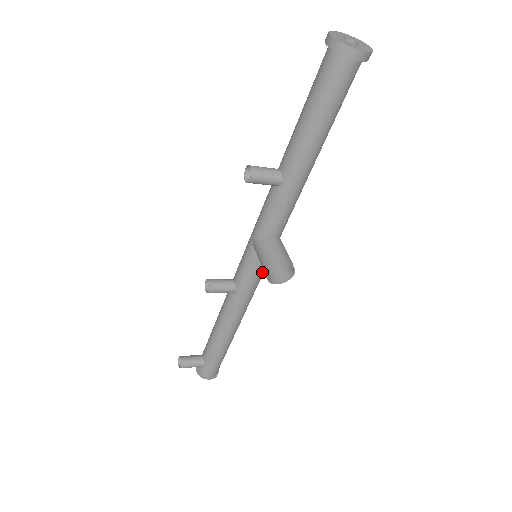
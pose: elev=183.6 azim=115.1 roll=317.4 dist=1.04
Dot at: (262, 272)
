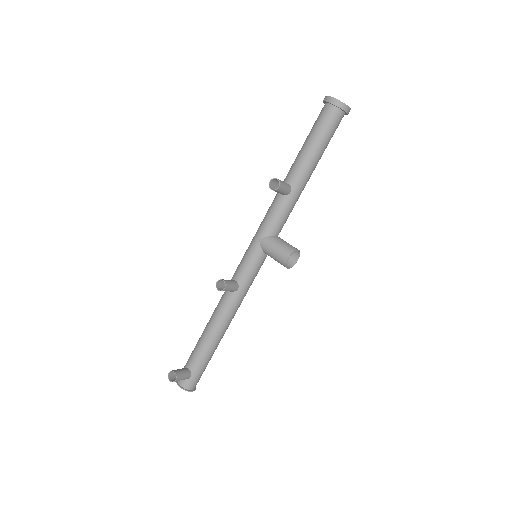
Dot at: (259, 269)
